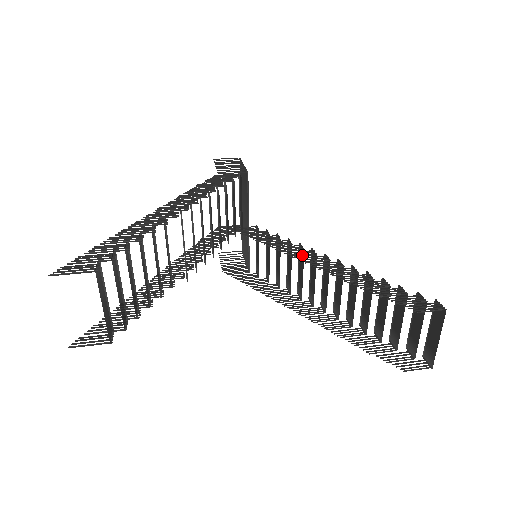
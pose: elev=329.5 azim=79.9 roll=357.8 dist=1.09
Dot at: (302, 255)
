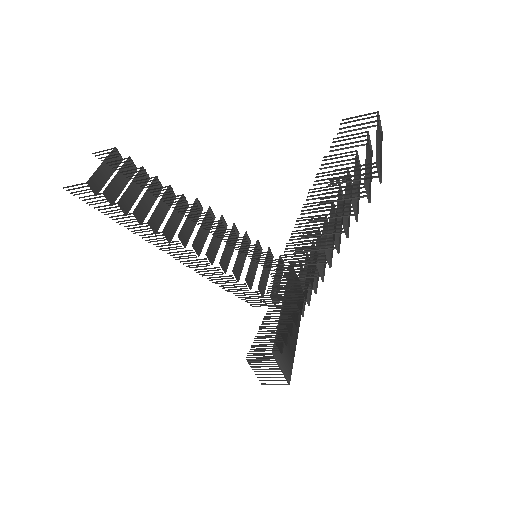
Dot at: occluded
